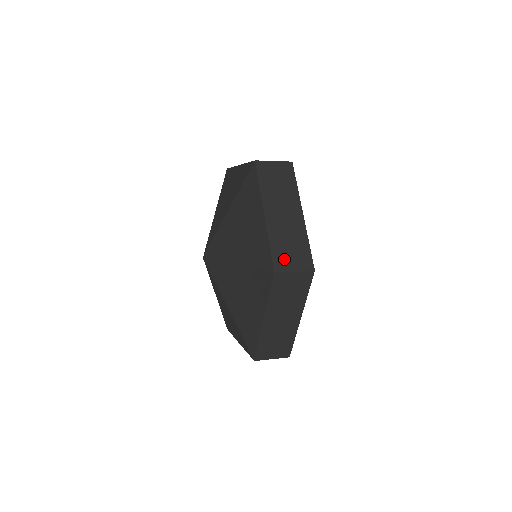
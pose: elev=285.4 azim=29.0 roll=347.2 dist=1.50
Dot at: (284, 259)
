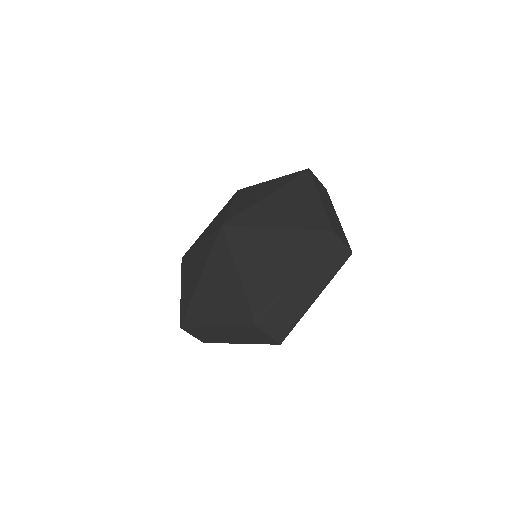
Dot at: (272, 322)
